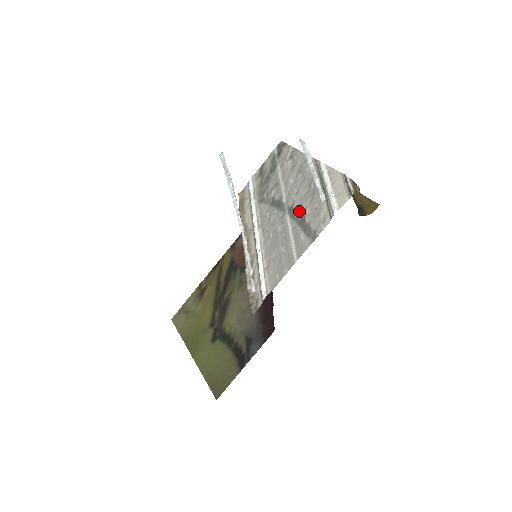
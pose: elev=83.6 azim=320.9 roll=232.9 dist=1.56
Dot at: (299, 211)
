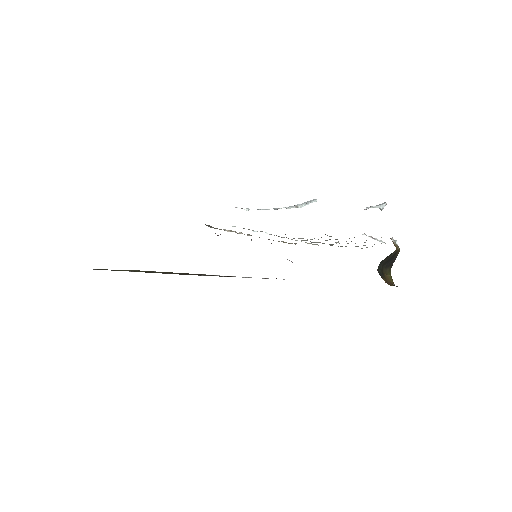
Dot at: occluded
